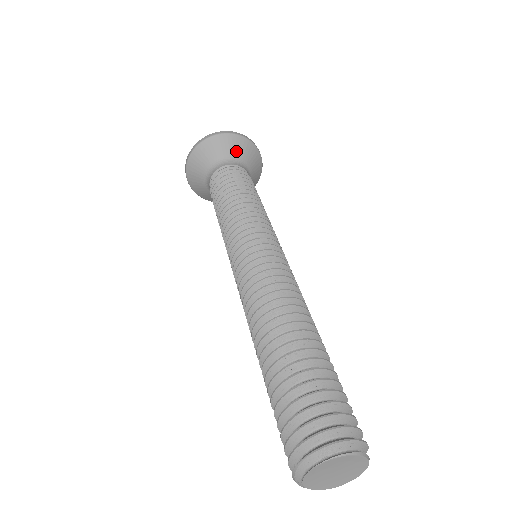
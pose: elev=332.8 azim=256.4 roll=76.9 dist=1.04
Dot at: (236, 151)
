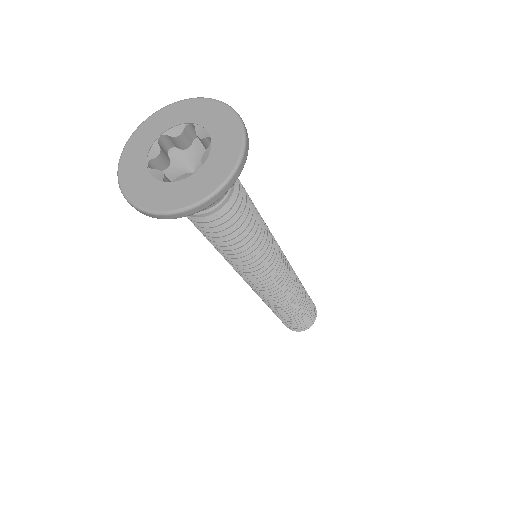
Dot at: occluded
